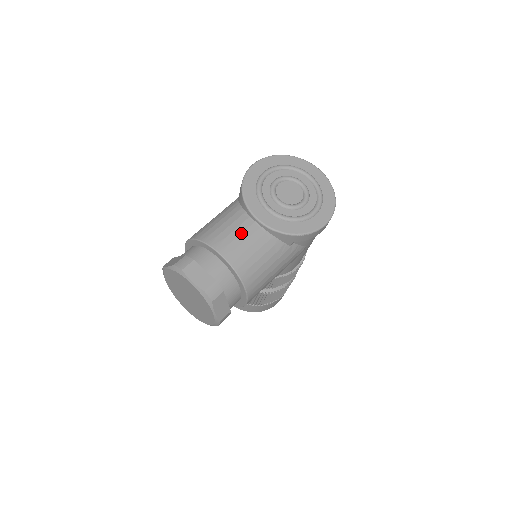
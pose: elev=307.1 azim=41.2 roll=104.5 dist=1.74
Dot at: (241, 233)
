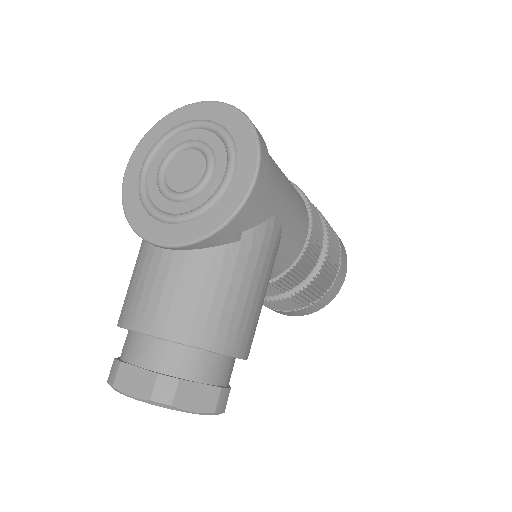
Dot at: (154, 281)
